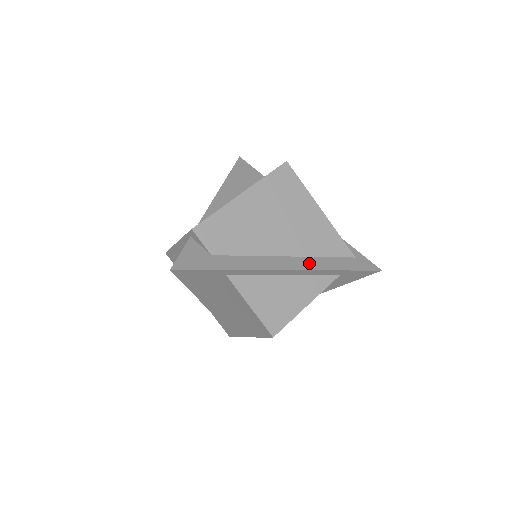
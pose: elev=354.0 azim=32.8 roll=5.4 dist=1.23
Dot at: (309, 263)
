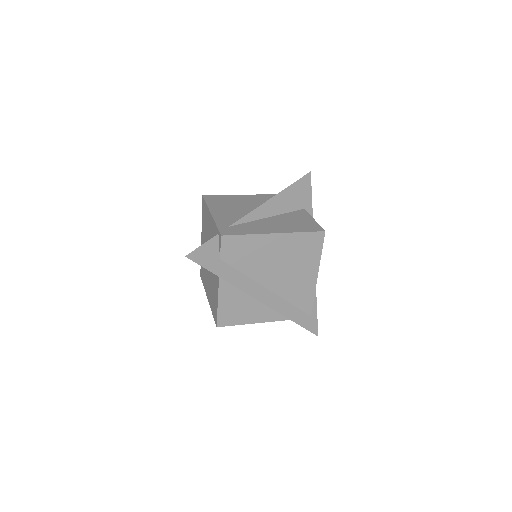
Dot at: (277, 303)
